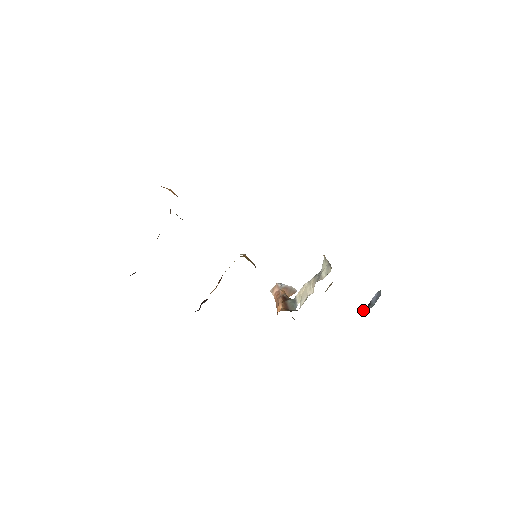
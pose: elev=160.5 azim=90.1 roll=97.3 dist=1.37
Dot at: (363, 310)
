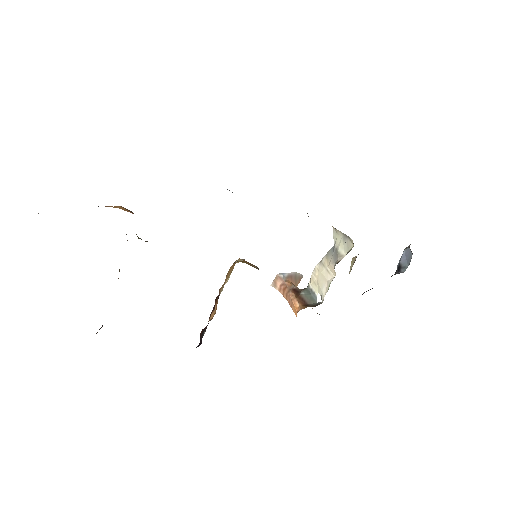
Dot at: occluded
